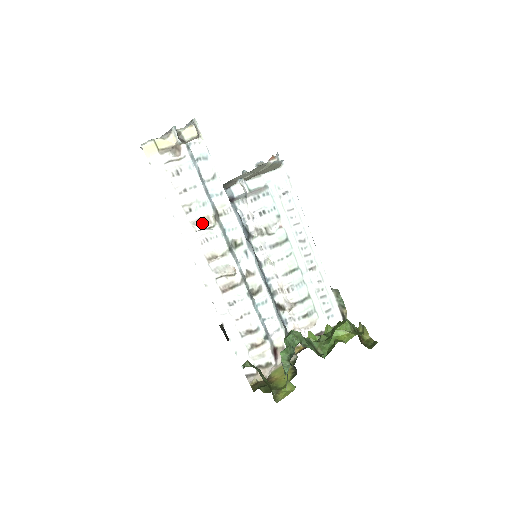
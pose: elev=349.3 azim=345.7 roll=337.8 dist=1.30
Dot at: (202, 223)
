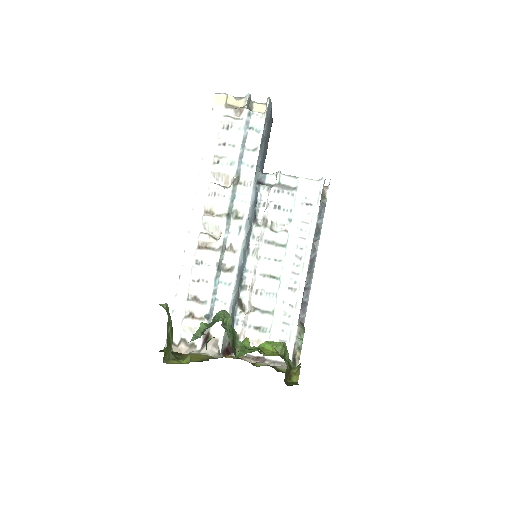
Dot at: (221, 179)
